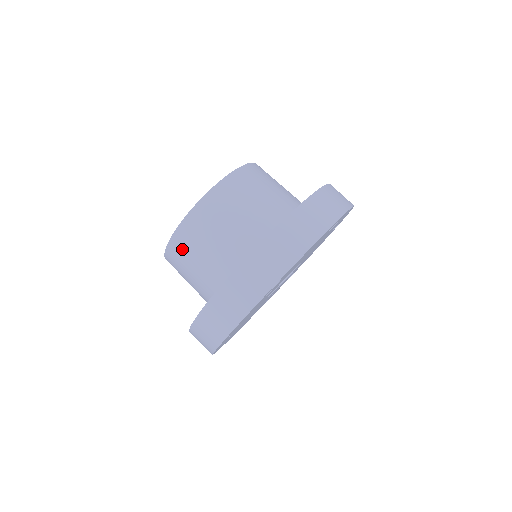
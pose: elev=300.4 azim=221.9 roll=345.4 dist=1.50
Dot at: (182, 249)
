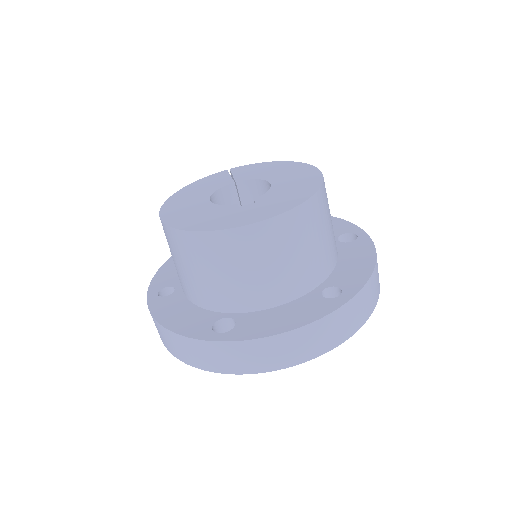
Dot at: (176, 245)
